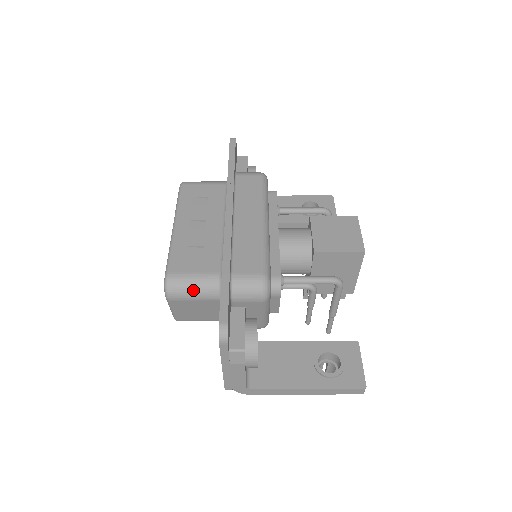
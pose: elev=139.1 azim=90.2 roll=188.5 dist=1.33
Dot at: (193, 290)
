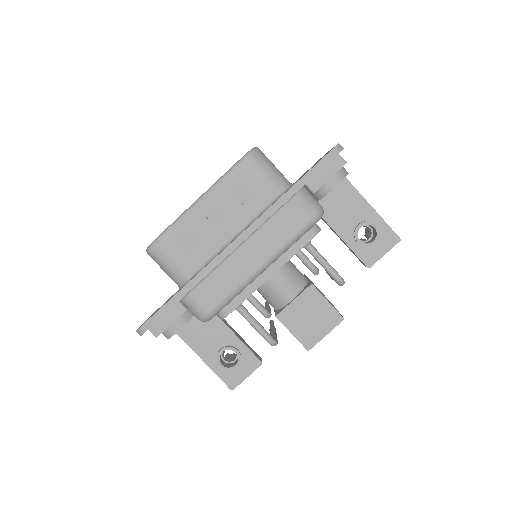
Dot at: (163, 269)
